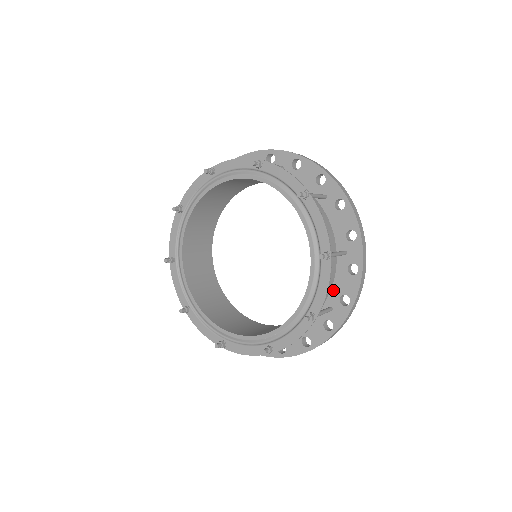
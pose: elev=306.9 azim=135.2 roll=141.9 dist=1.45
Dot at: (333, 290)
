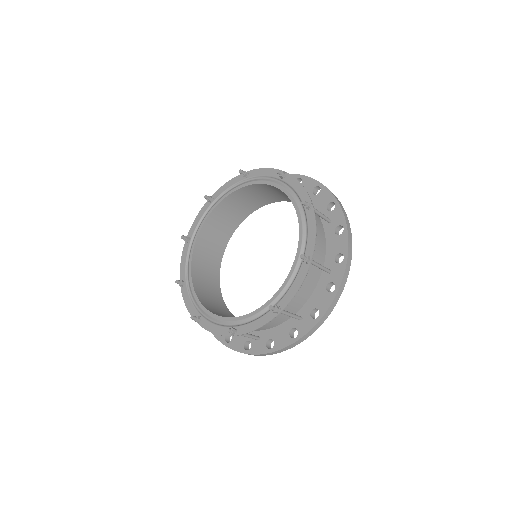
Dot at: (327, 255)
